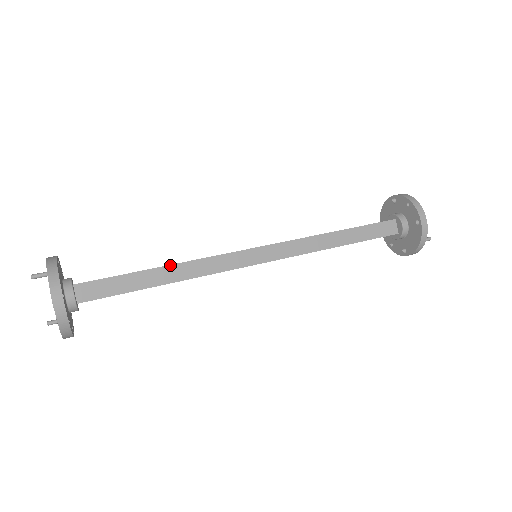
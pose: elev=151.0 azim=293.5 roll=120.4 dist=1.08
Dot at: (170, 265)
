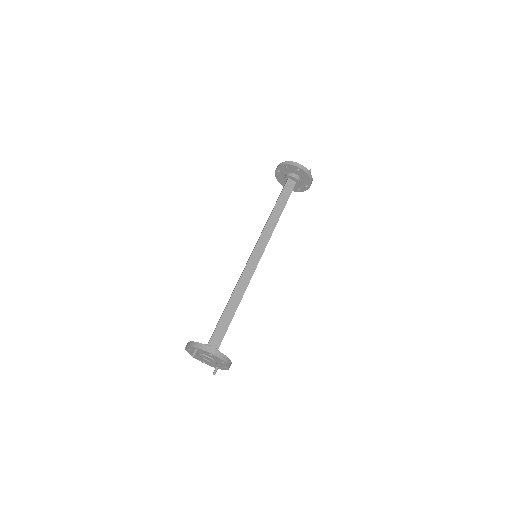
Dot at: (231, 297)
